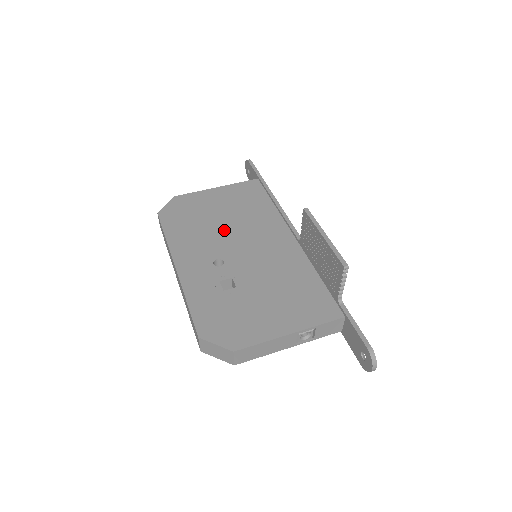
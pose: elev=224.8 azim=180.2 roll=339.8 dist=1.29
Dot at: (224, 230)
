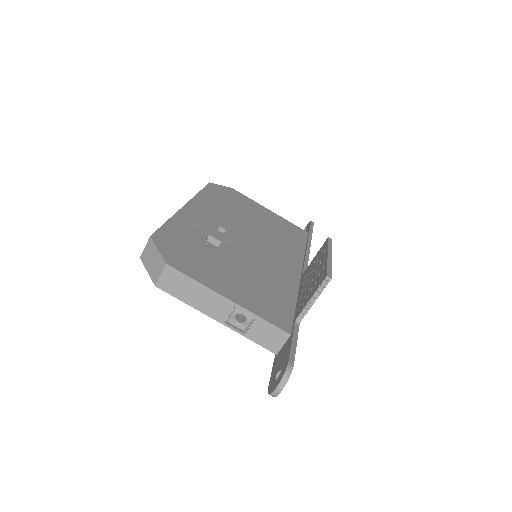
Dot at: (248, 224)
